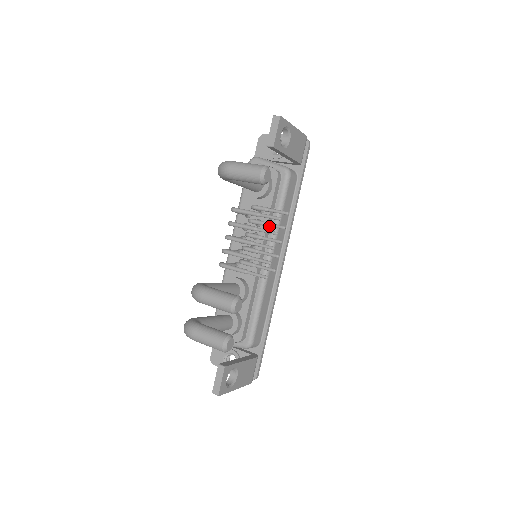
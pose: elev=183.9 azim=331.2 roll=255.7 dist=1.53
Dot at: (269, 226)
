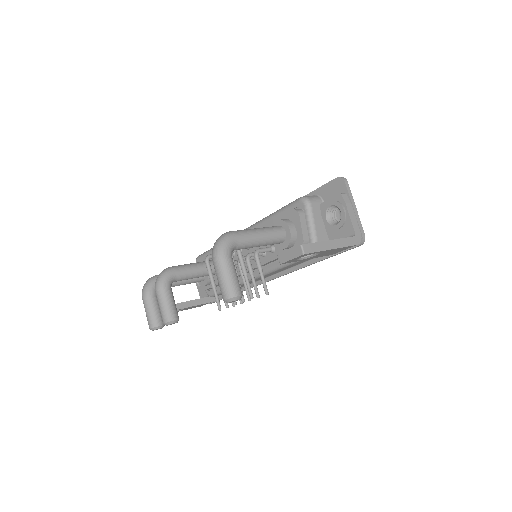
Dot at: (270, 262)
